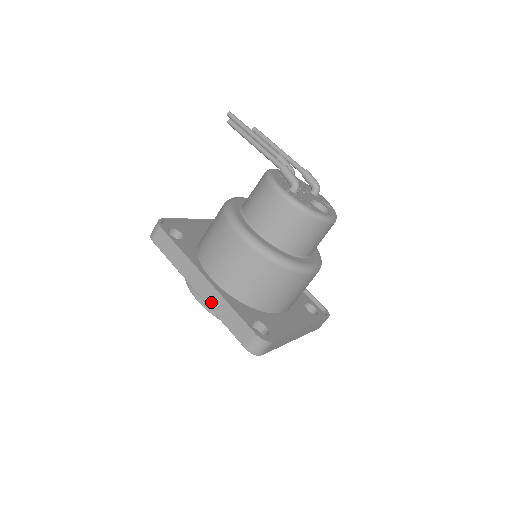
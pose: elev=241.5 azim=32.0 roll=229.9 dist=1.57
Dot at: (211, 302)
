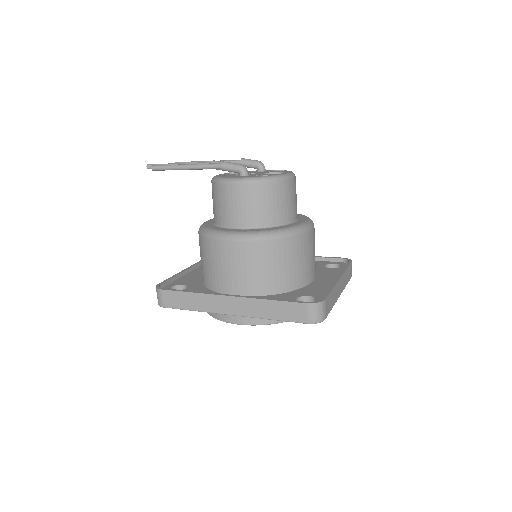
Dot at: (250, 312)
